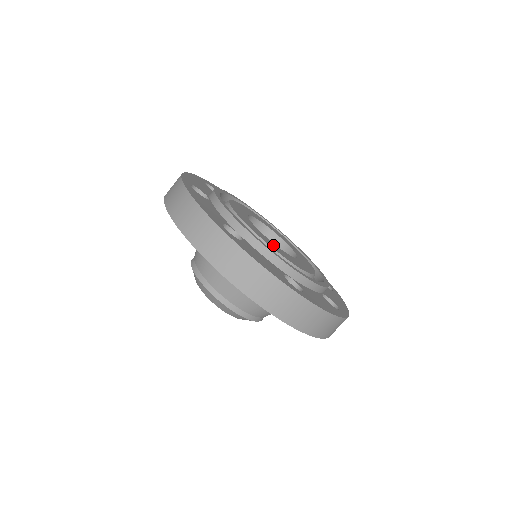
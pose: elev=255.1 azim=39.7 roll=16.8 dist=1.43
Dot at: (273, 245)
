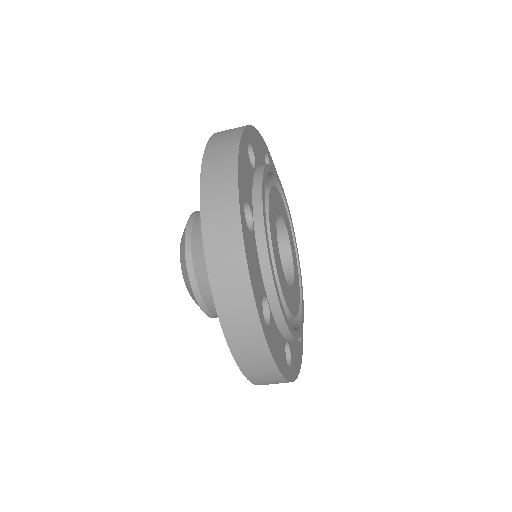
Dot at: (288, 294)
